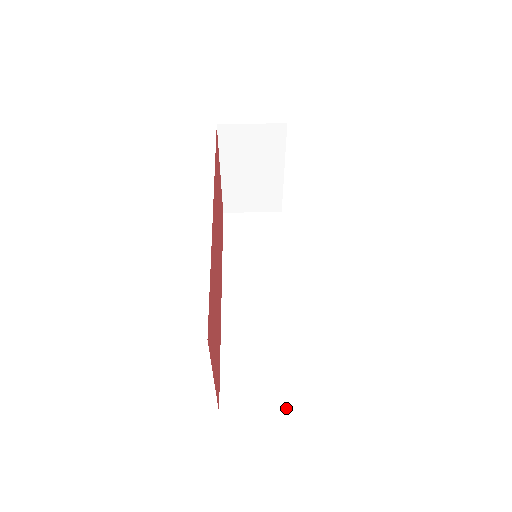
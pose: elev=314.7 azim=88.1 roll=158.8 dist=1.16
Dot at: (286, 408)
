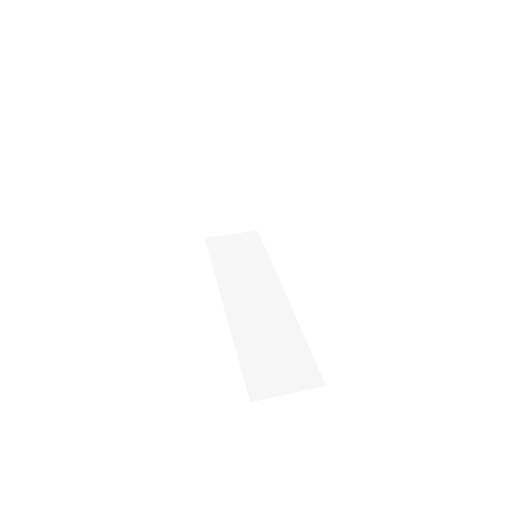
Dot at: (311, 387)
